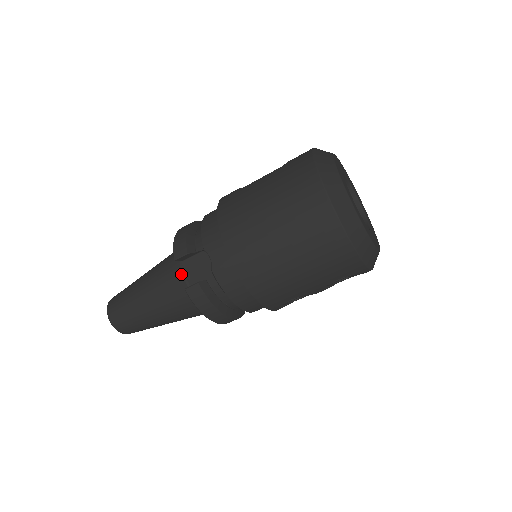
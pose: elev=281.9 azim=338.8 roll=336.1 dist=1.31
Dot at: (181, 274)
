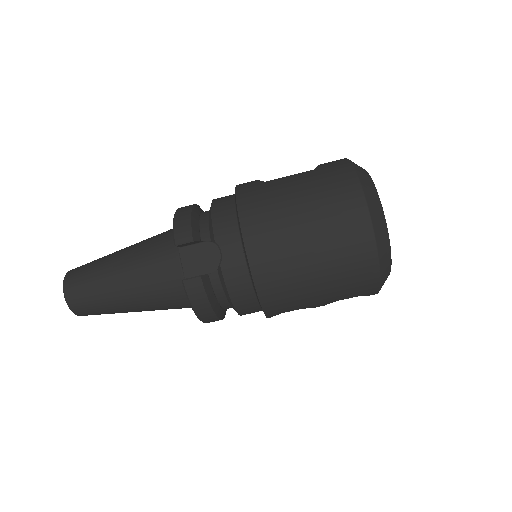
Dot at: (175, 261)
